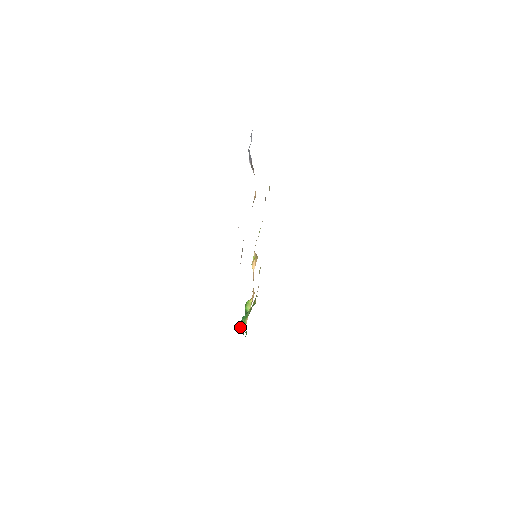
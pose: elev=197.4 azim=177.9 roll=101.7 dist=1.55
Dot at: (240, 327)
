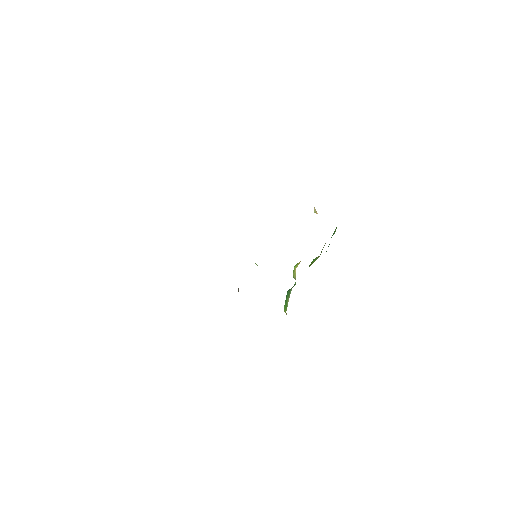
Dot at: (284, 306)
